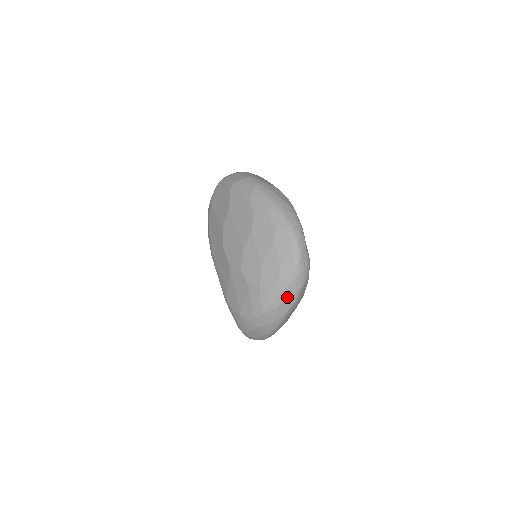
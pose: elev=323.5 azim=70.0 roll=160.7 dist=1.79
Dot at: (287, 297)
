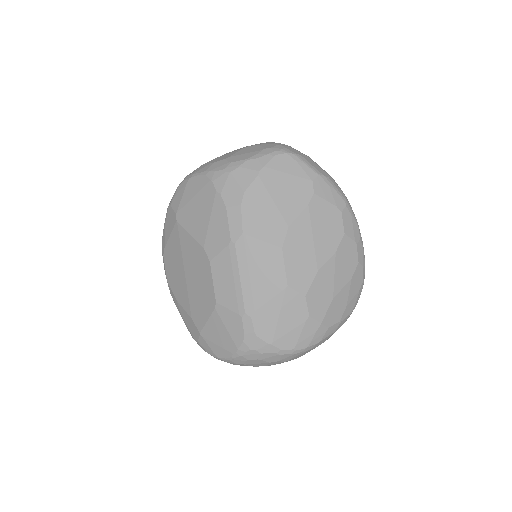
Dot at: occluded
